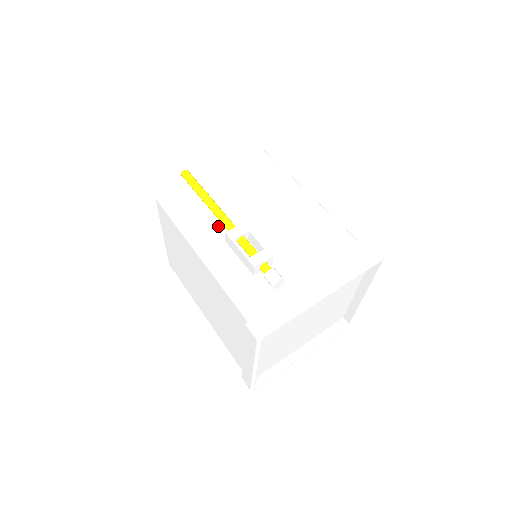
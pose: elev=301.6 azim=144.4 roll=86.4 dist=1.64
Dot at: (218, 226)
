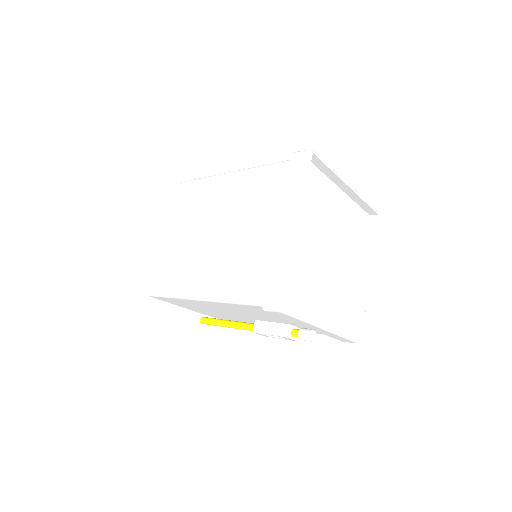
Dot at: occluded
